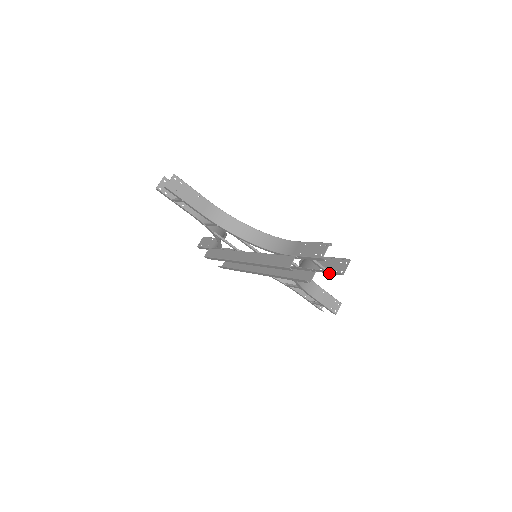
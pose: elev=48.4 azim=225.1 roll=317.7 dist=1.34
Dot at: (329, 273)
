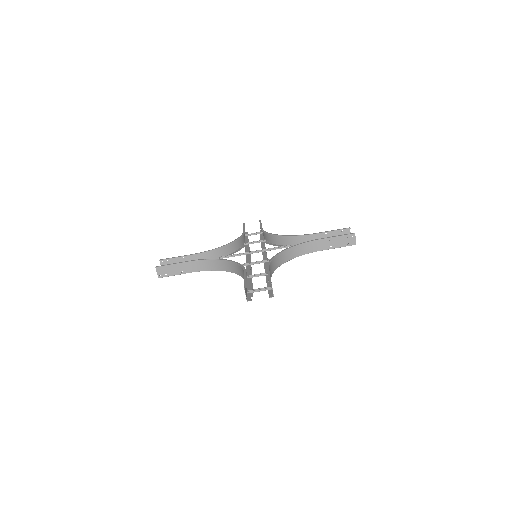
Dot at: (272, 290)
